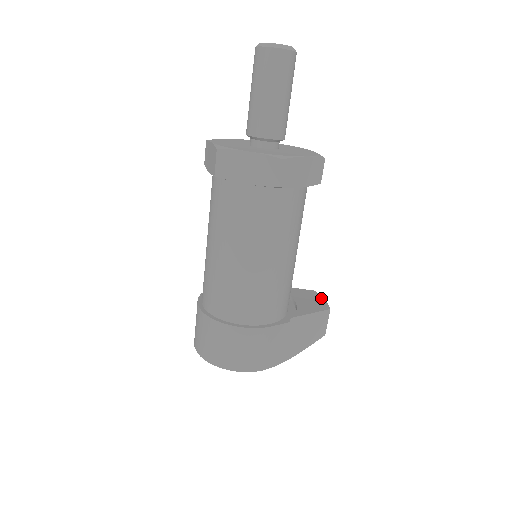
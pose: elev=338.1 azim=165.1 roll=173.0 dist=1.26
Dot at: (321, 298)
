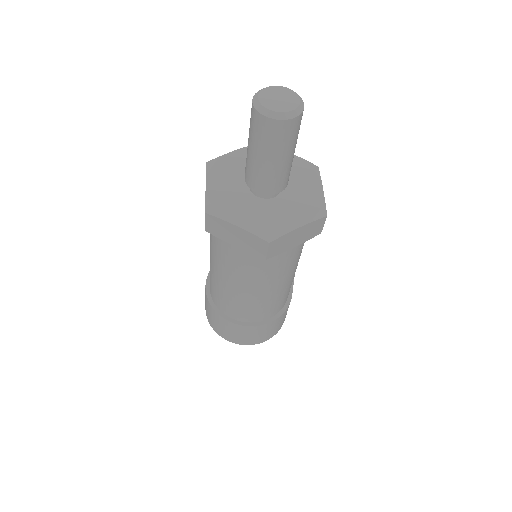
Dot at: occluded
